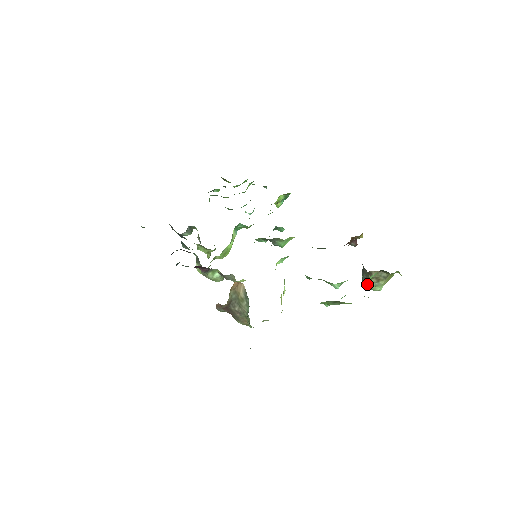
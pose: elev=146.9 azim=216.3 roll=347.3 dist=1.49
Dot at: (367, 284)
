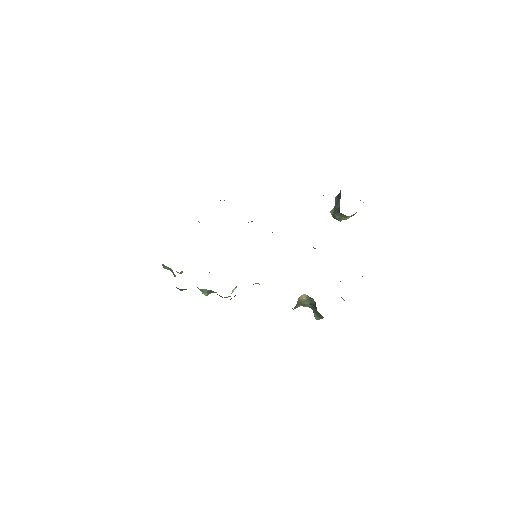
Dot at: occluded
